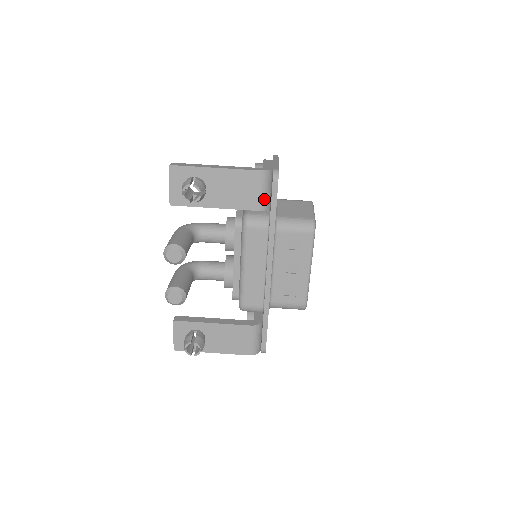
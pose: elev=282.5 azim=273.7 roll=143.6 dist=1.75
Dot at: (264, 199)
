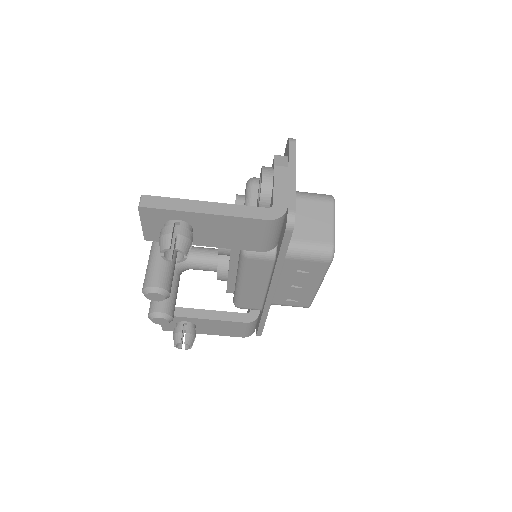
Dot at: (271, 242)
